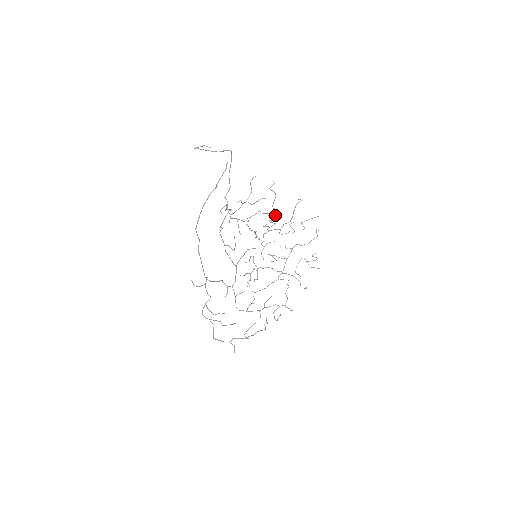
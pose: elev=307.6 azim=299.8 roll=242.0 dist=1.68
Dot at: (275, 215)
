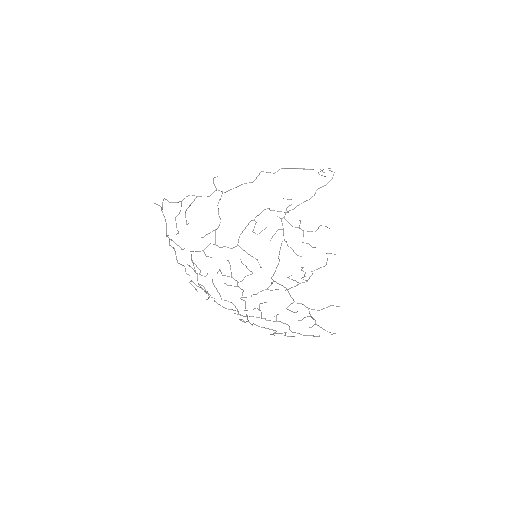
Dot at: (306, 281)
